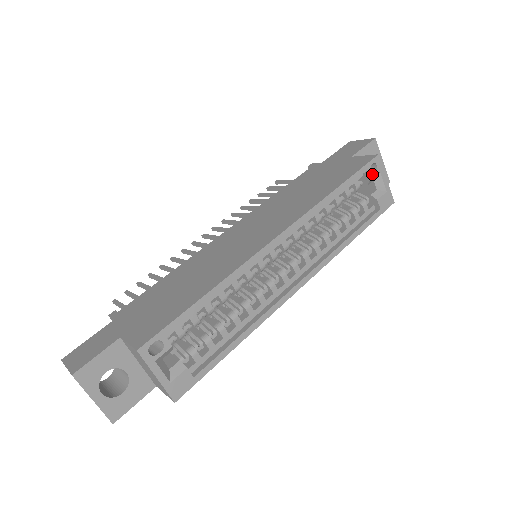
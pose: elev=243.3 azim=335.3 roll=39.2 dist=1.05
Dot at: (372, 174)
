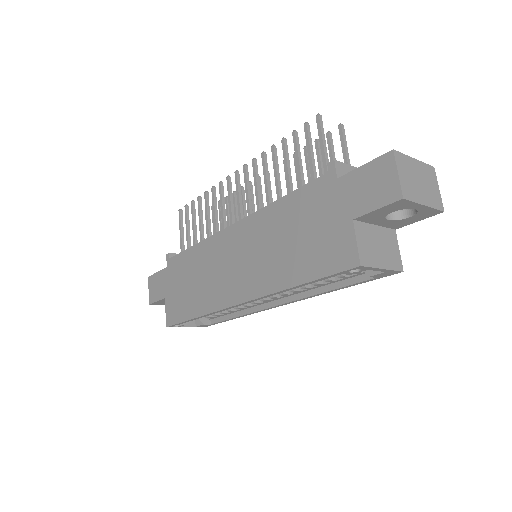
Dot at: (353, 273)
